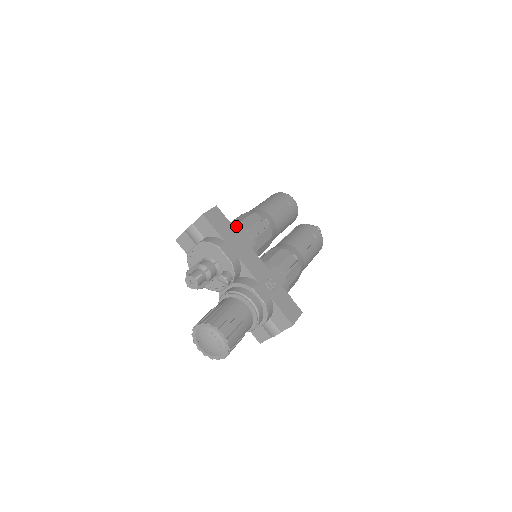
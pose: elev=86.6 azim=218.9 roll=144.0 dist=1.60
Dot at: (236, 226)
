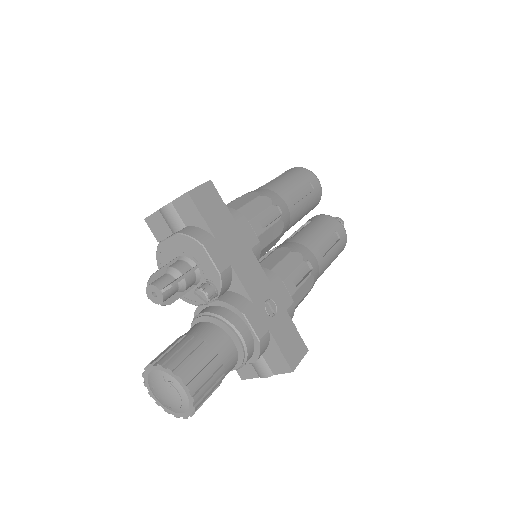
Dot at: (235, 214)
